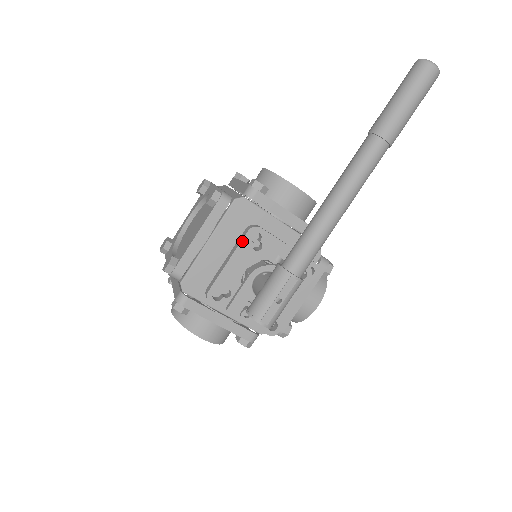
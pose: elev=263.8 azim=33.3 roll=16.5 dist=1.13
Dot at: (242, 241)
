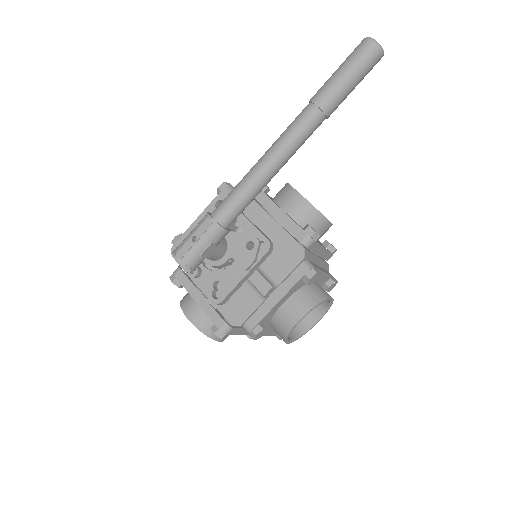
Dot at: (208, 206)
